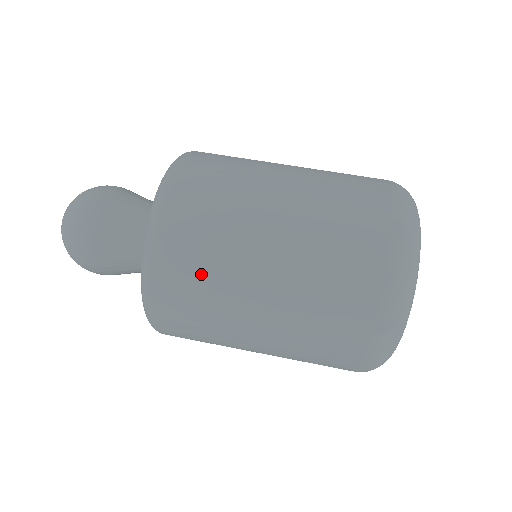
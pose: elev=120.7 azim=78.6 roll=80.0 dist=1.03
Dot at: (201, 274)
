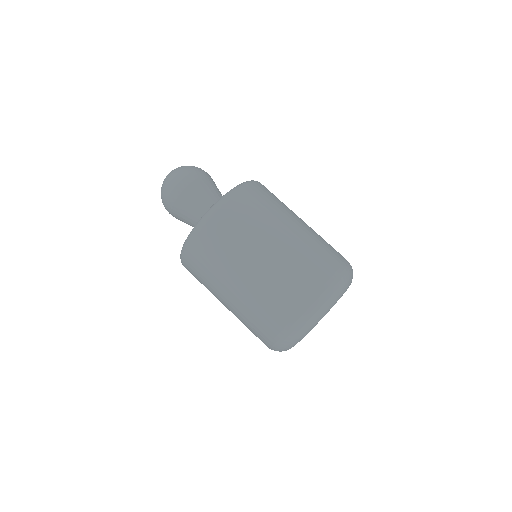
Dot at: (247, 221)
